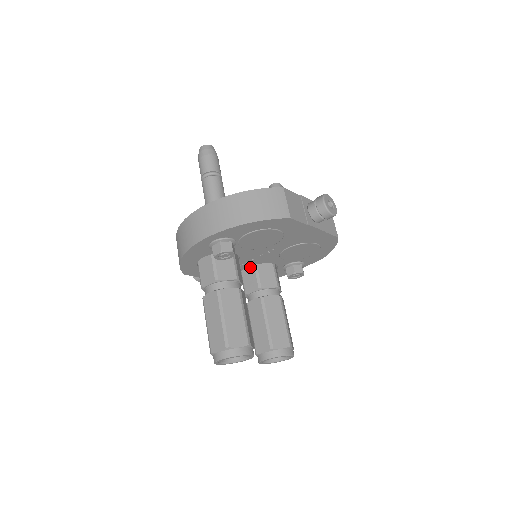
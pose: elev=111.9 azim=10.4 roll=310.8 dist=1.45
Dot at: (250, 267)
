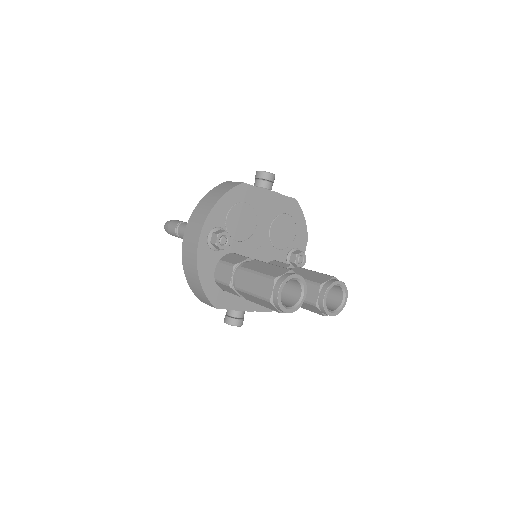
Dot at: occluded
